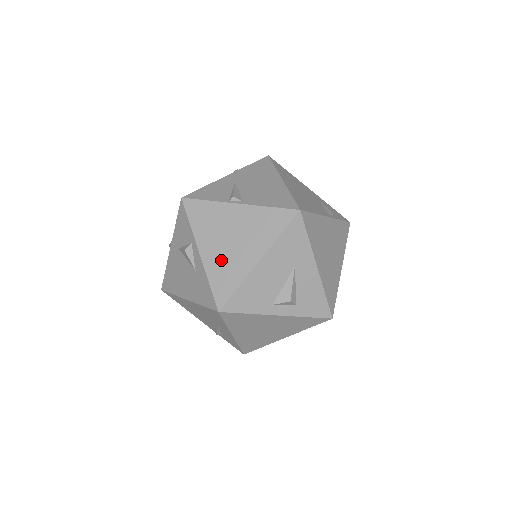
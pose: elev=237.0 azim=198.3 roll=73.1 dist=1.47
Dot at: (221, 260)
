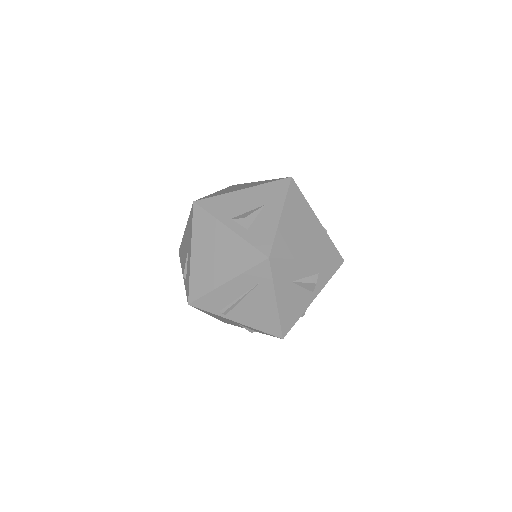
Dot at: occluded
